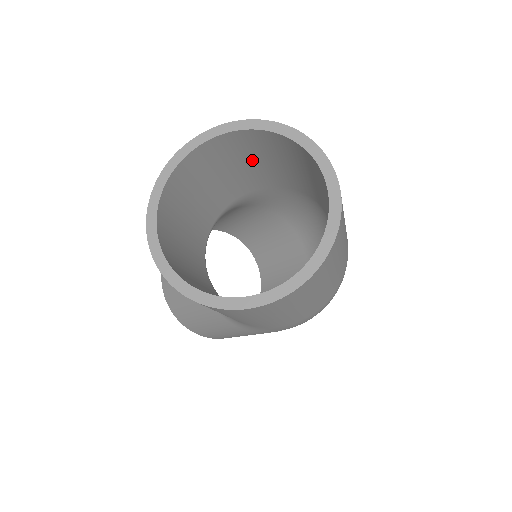
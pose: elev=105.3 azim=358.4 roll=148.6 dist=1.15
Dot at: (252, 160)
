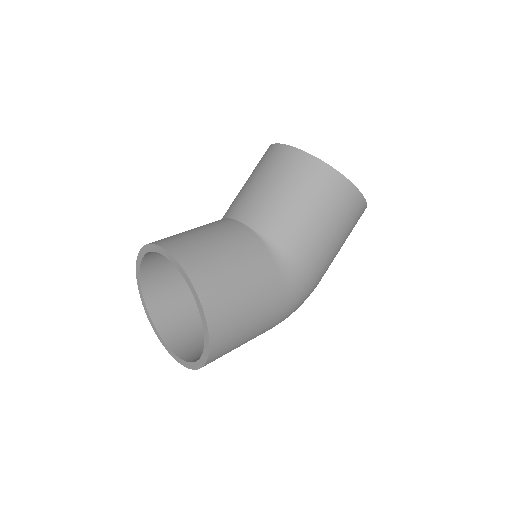
Dot at: occluded
